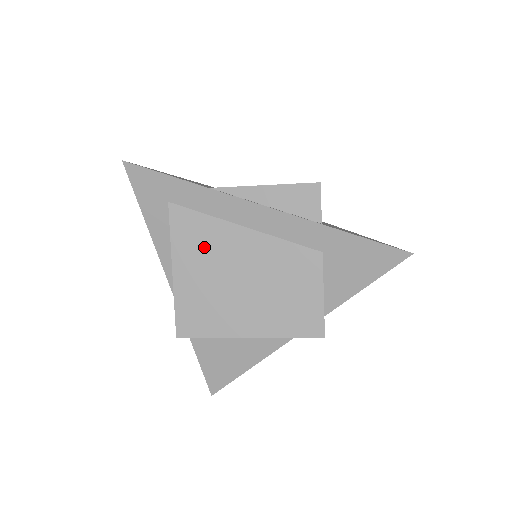
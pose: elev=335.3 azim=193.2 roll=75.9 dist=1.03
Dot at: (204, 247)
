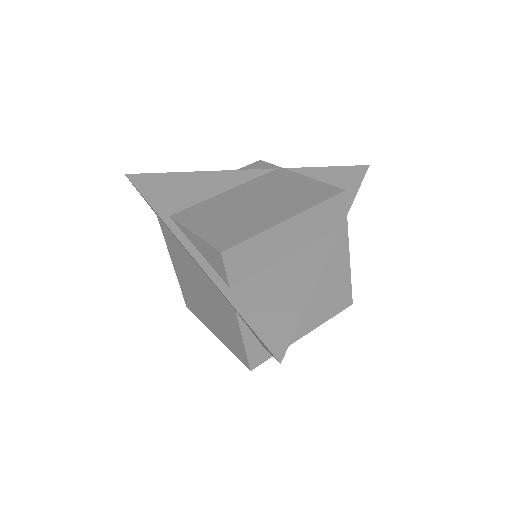
Dot at: (180, 258)
